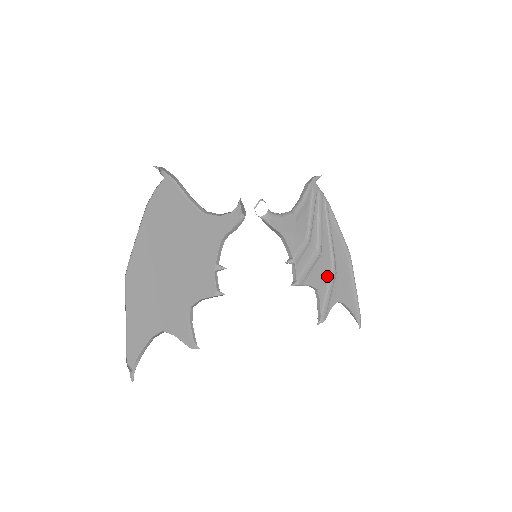
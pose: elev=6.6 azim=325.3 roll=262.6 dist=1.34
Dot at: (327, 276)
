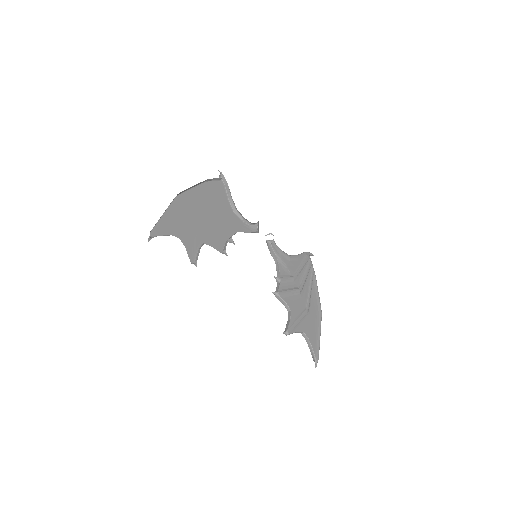
Dot at: (300, 309)
